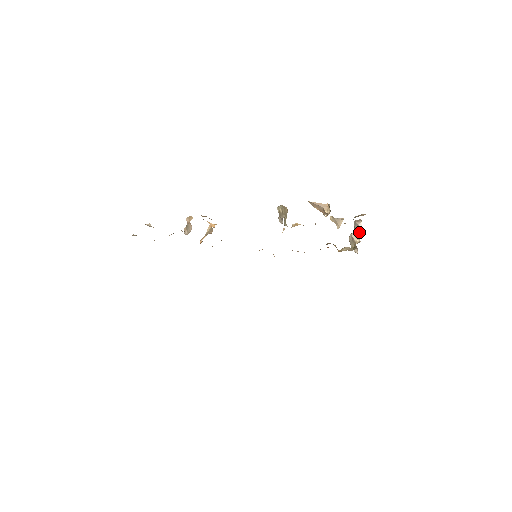
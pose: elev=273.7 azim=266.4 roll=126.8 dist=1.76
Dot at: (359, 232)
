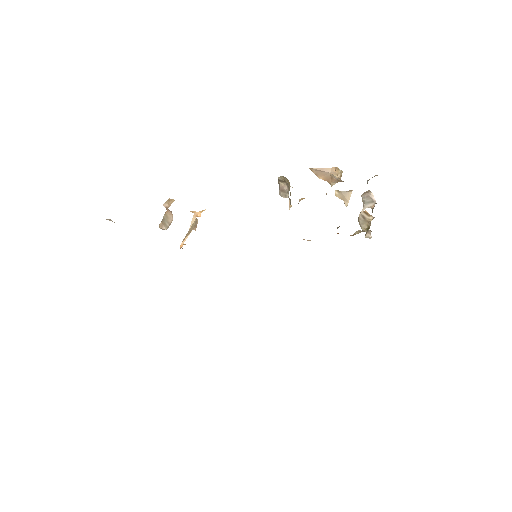
Dot at: (371, 205)
